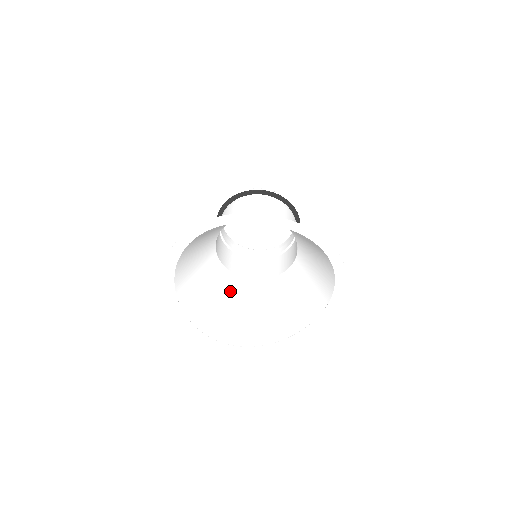
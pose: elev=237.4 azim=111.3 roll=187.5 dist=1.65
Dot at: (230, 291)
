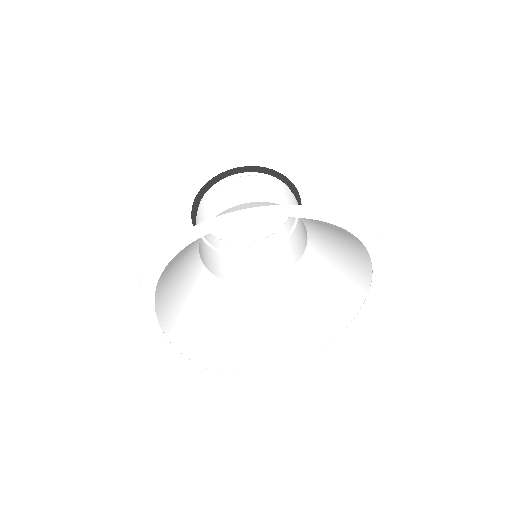
Dot at: (237, 307)
